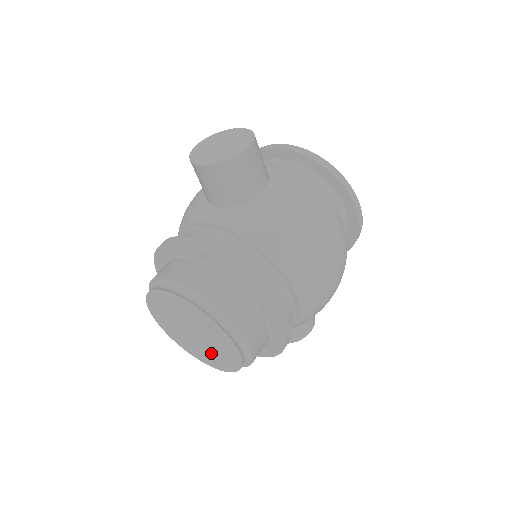
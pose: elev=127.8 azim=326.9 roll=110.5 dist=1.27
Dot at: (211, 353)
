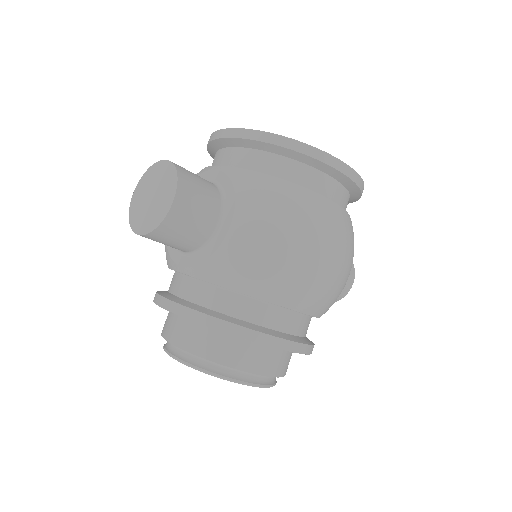
Dot at: occluded
